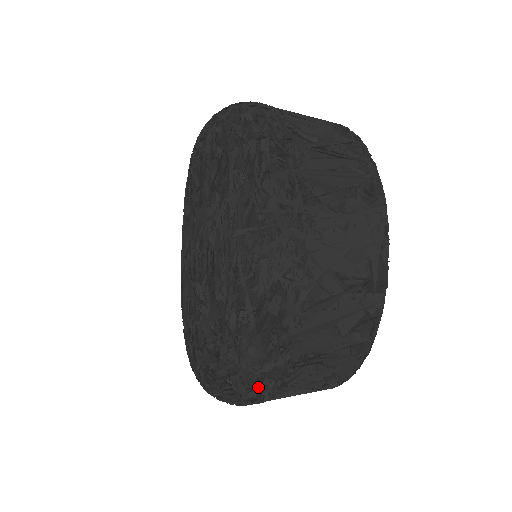
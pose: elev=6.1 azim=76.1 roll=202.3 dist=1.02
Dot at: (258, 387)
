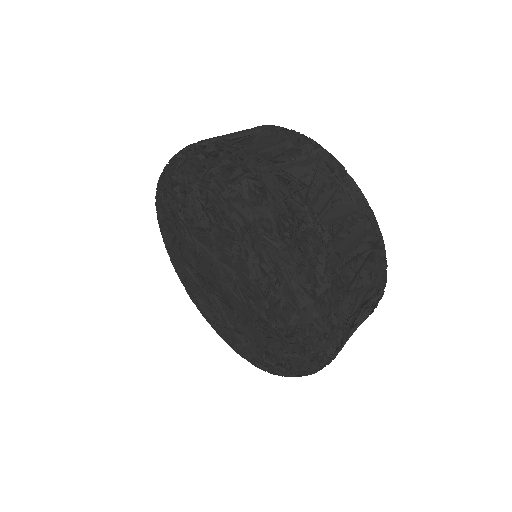
Dot at: occluded
